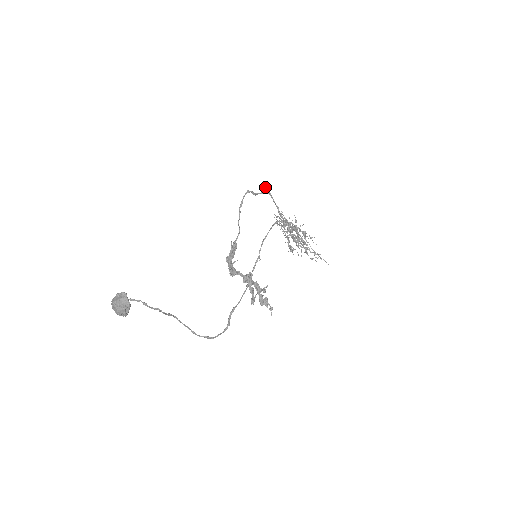
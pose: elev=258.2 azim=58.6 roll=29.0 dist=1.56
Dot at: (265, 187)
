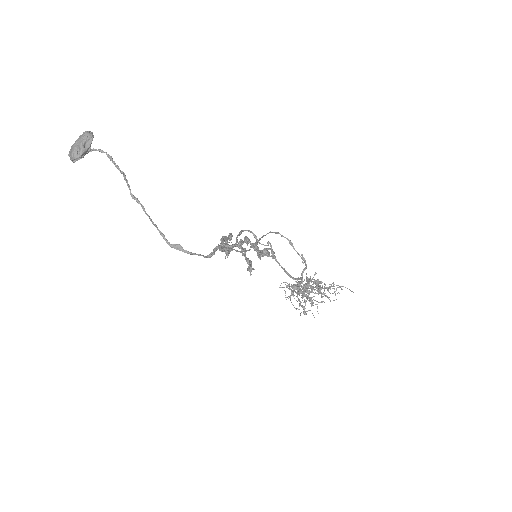
Dot at: (268, 242)
